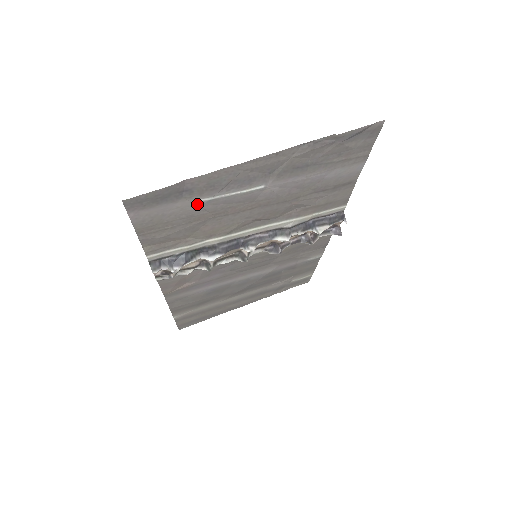
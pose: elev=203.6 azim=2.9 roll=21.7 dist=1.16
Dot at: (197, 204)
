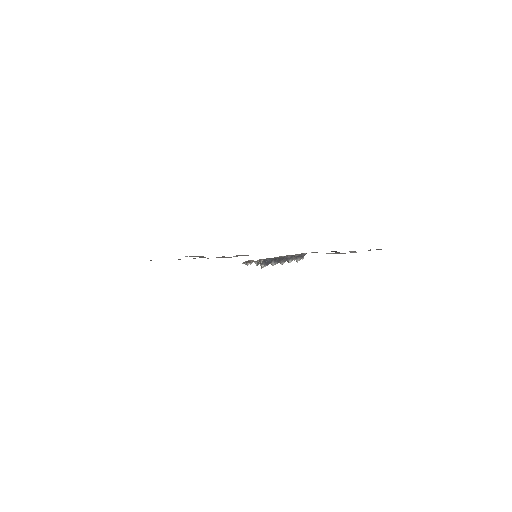
Dot at: (329, 253)
